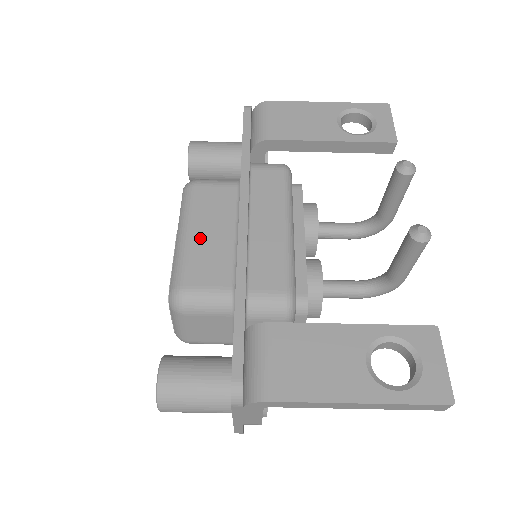
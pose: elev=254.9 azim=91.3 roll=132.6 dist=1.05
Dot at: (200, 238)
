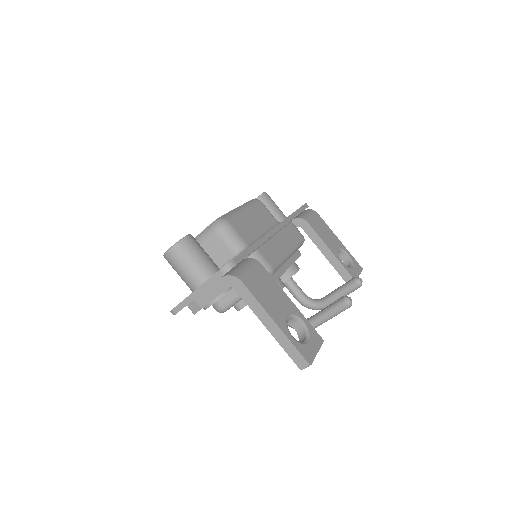
Dot at: (249, 217)
